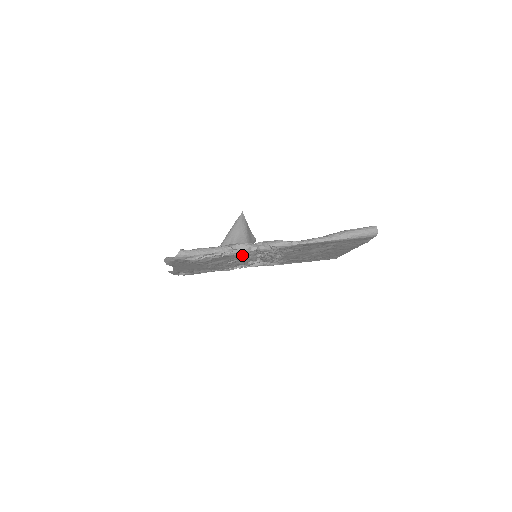
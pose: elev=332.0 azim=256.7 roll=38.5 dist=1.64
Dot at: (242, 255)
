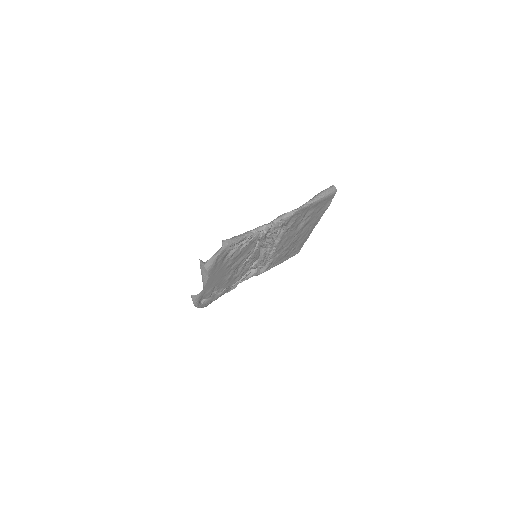
Dot at: (258, 243)
